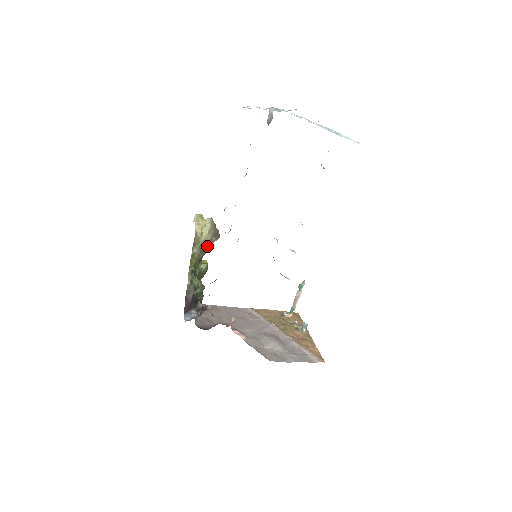
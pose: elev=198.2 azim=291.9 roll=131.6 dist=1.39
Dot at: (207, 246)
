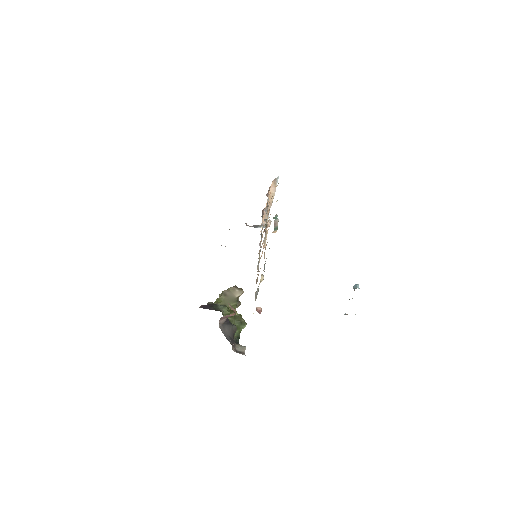
Dot at: (233, 297)
